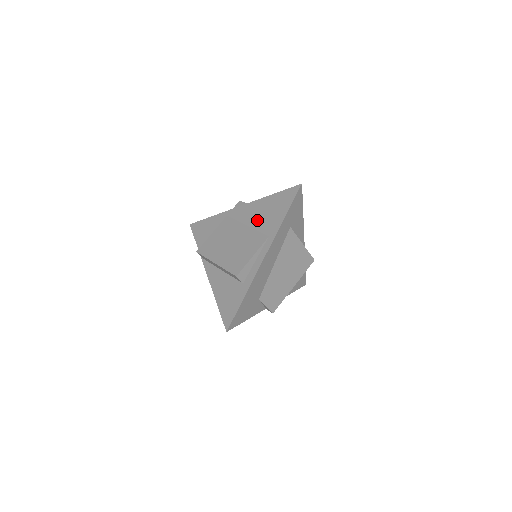
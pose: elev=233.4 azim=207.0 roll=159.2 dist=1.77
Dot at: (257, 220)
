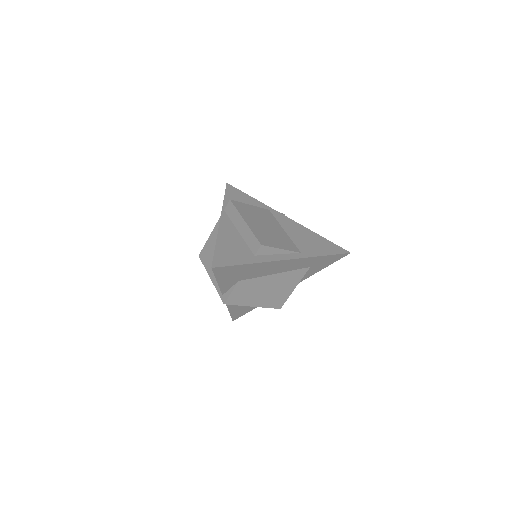
Dot at: (297, 236)
